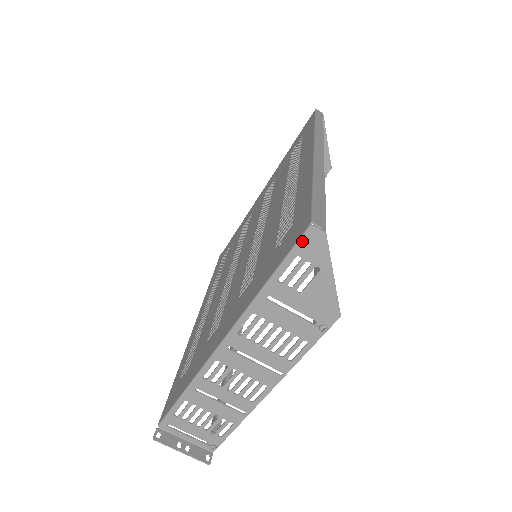
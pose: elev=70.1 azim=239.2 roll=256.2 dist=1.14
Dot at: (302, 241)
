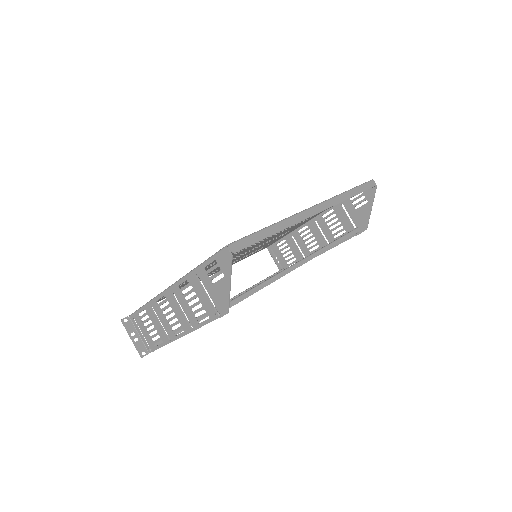
Dot at: (220, 253)
